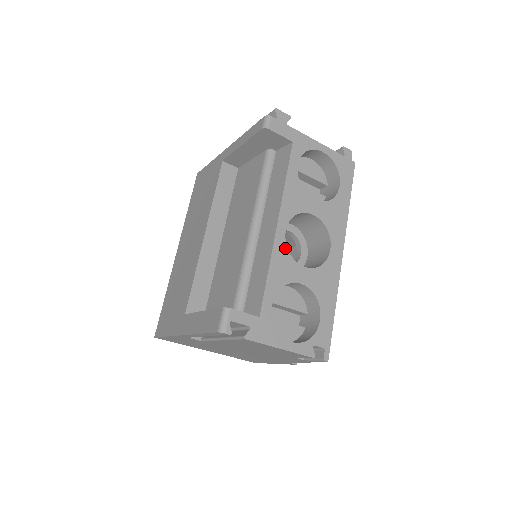
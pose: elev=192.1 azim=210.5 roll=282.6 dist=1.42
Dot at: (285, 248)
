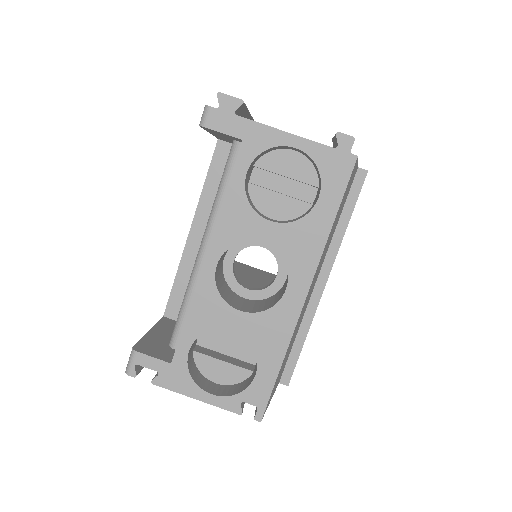
Dot at: (214, 287)
